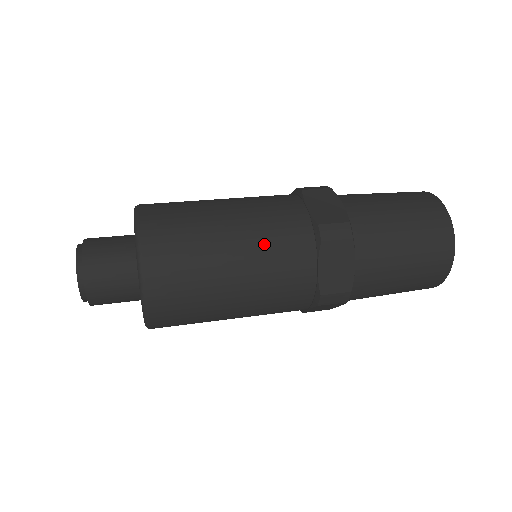
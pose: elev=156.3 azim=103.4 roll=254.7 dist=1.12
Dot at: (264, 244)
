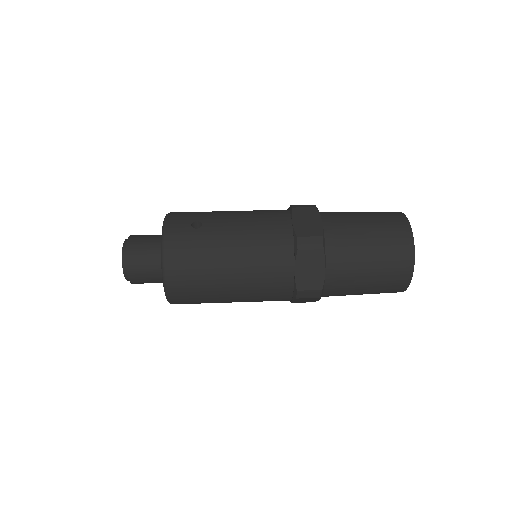
Dot at: (255, 294)
